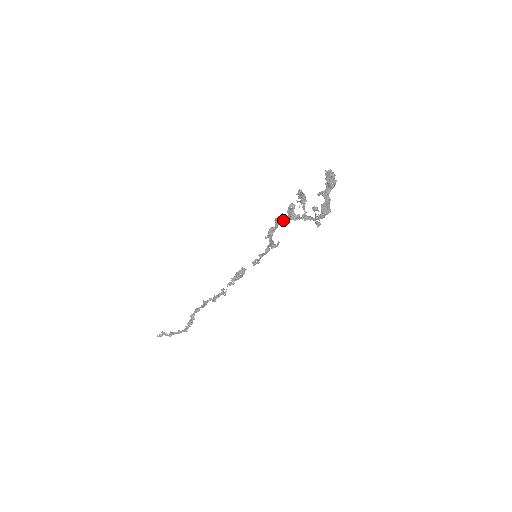
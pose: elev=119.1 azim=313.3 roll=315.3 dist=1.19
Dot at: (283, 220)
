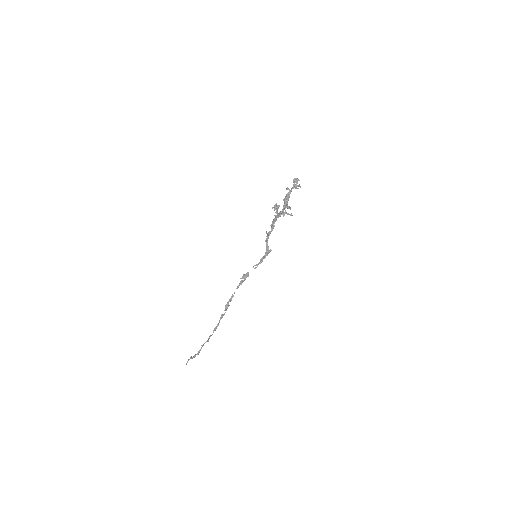
Dot at: (273, 219)
